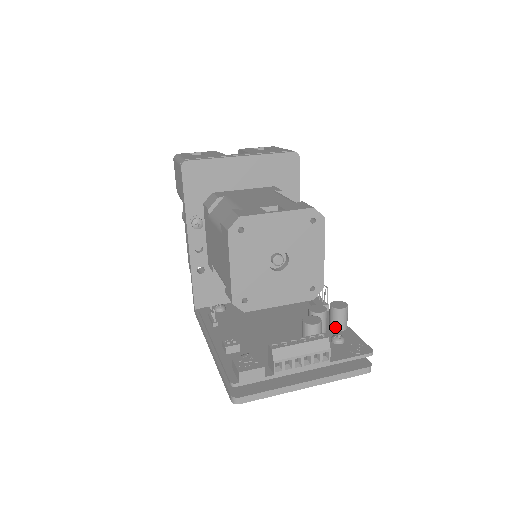
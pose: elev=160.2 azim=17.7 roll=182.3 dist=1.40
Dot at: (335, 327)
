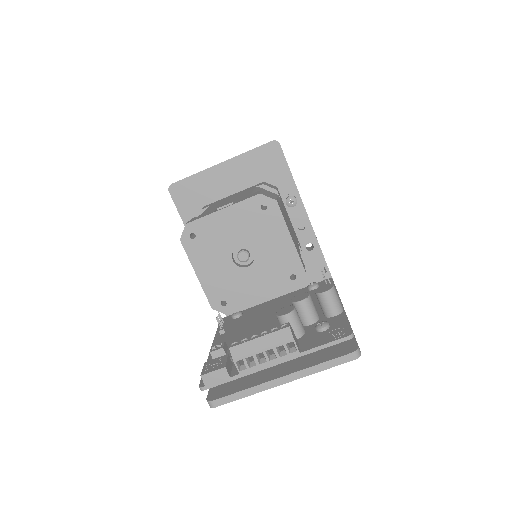
Dot at: (326, 313)
